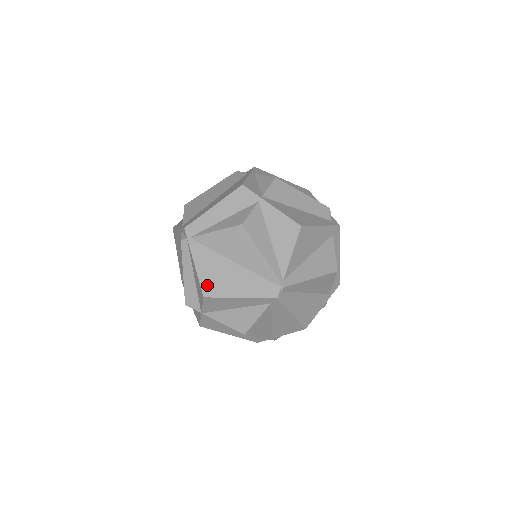
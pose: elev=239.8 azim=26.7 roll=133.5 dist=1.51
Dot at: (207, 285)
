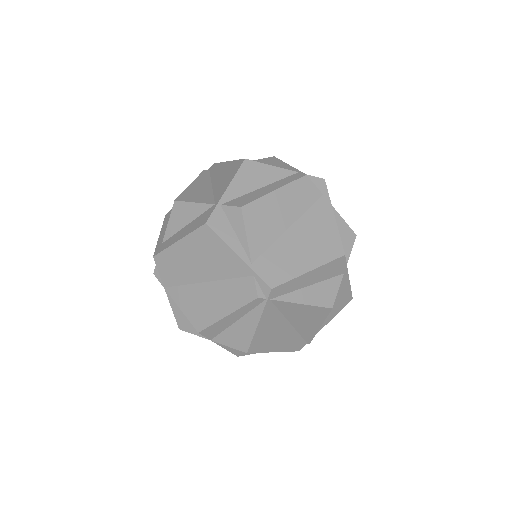
Dot at: (257, 343)
